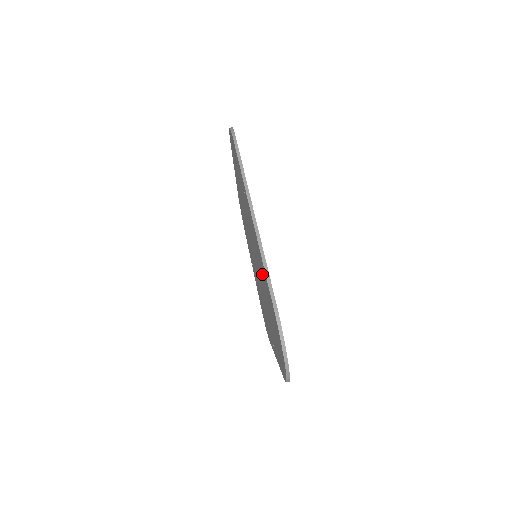
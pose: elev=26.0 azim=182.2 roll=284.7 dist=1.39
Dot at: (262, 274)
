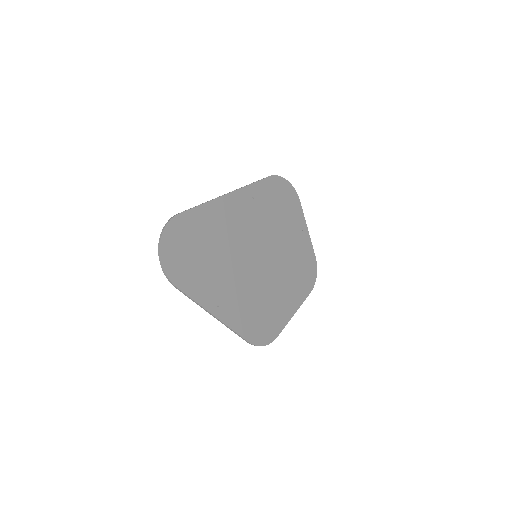
Dot at: (216, 229)
